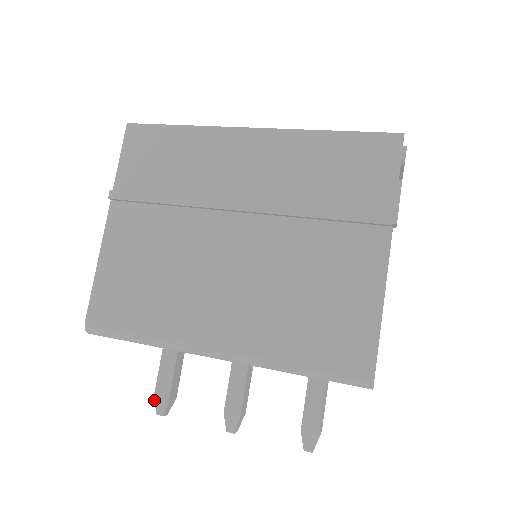
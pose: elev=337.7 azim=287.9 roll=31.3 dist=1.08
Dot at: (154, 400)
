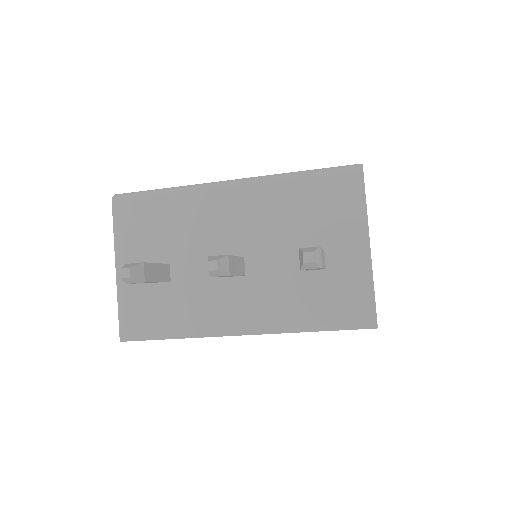
Dot at: (124, 265)
